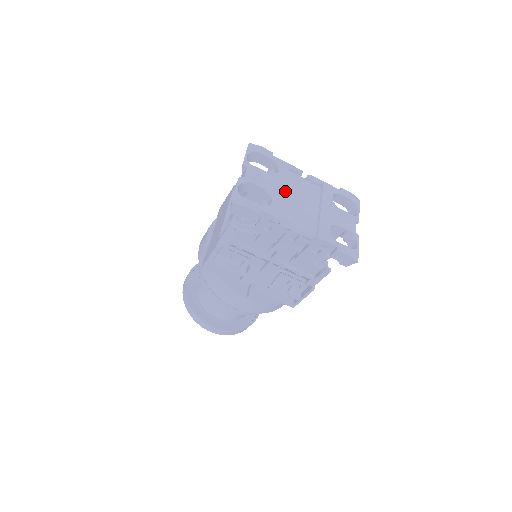
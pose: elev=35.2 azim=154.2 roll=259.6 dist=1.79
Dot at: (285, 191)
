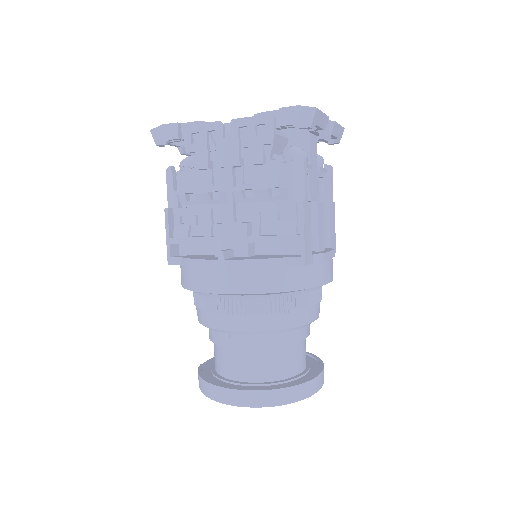
Dot at: occluded
